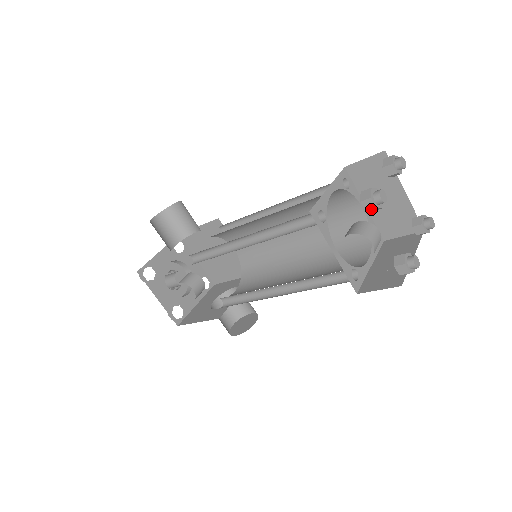
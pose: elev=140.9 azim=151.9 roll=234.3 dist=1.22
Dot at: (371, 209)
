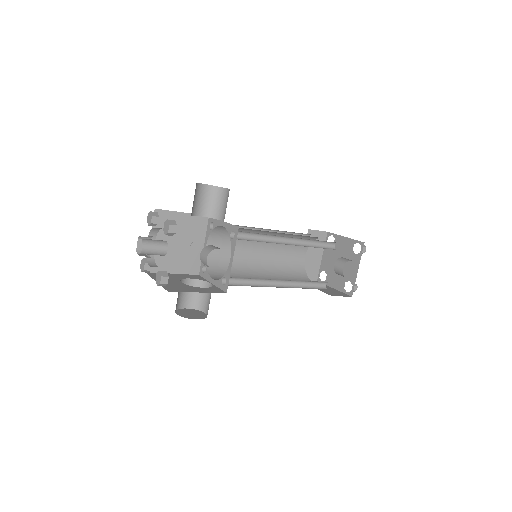
Dot at: (363, 252)
